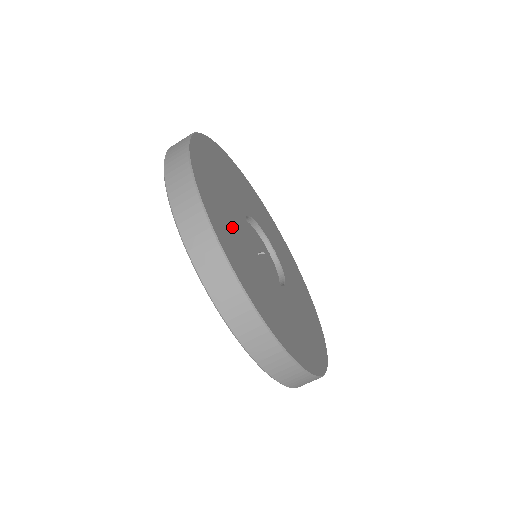
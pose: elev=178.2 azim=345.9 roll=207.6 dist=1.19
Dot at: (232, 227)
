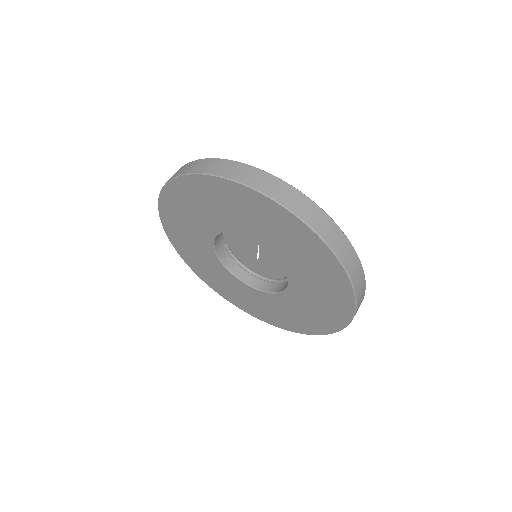
Dot at: occluded
